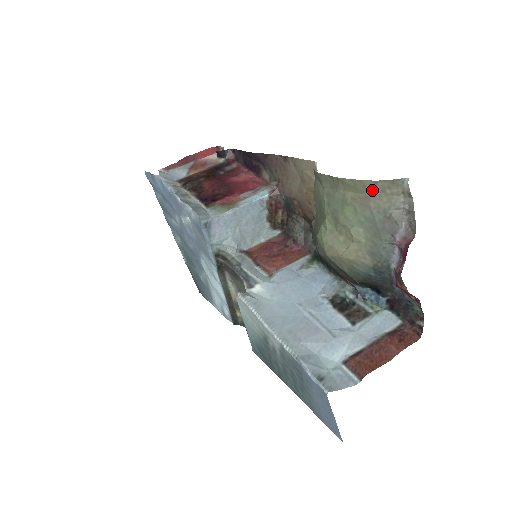
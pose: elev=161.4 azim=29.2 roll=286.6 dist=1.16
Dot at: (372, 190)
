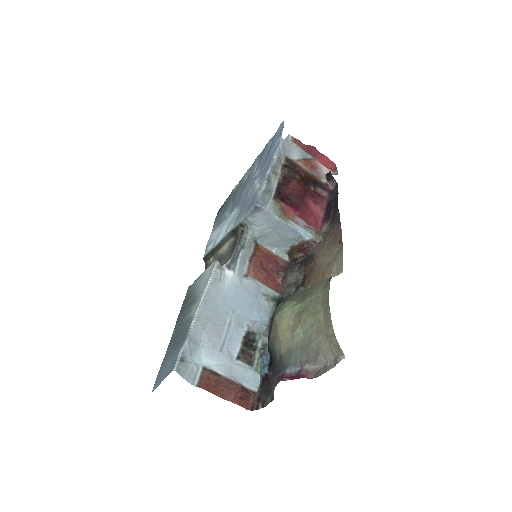
Dot at: (329, 334)
